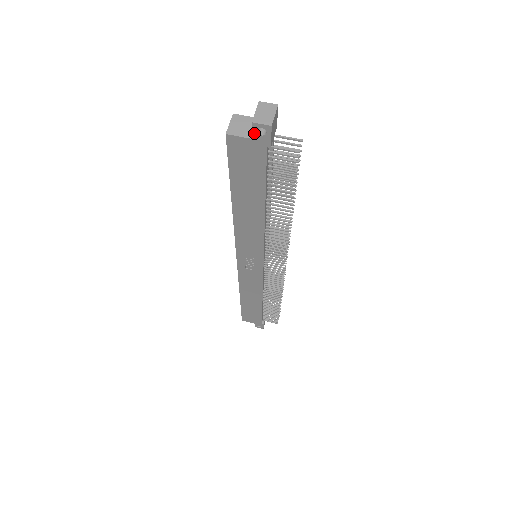
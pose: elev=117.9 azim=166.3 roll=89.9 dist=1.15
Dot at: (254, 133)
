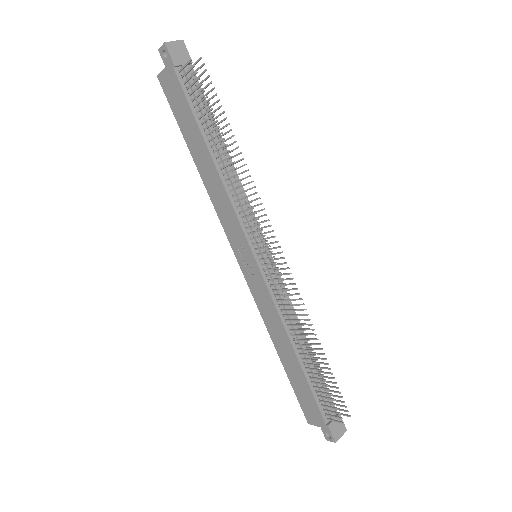
Dot at: (164, 60)
